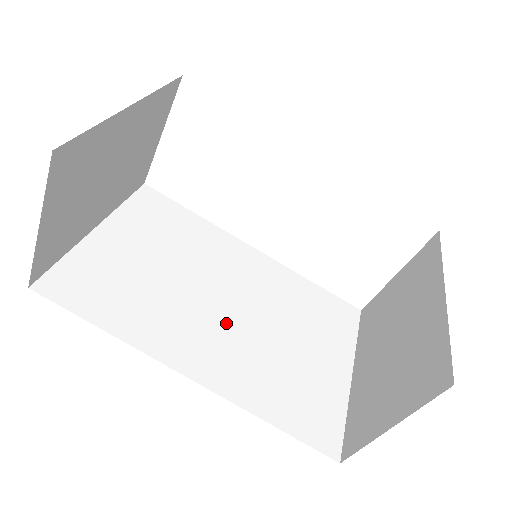
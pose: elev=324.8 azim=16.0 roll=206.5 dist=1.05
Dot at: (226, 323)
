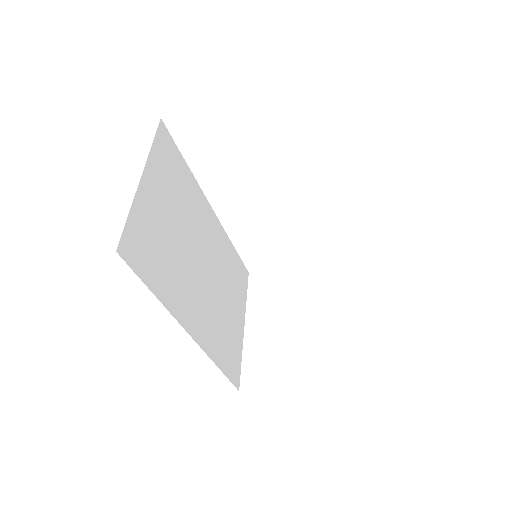
Dot at: (203, 287)
